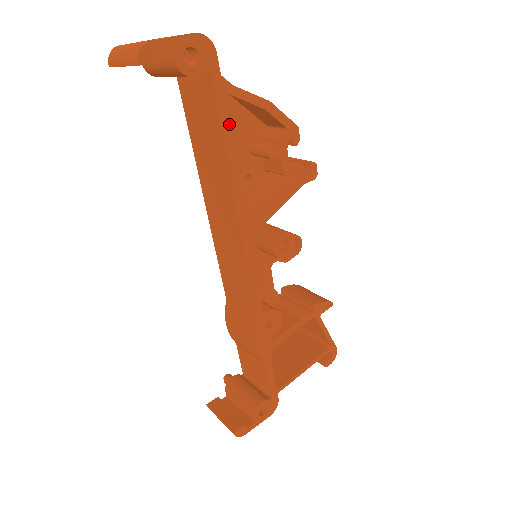
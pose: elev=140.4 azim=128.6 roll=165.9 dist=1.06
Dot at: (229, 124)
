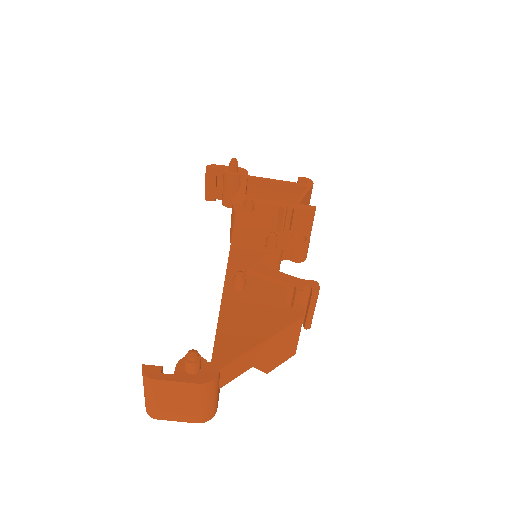
Dot at: occluded
